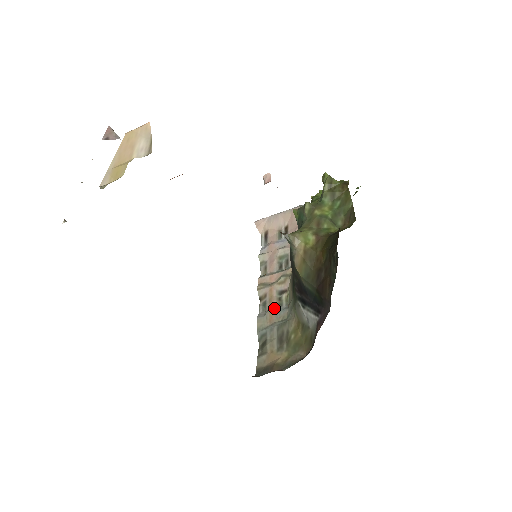
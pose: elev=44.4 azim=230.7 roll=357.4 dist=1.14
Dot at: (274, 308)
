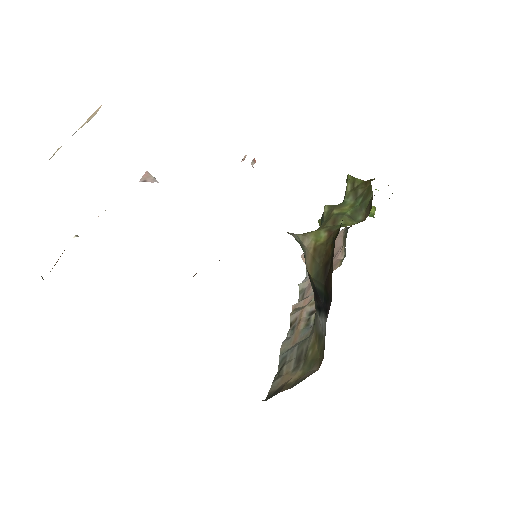
Dot at: (300, 329)
